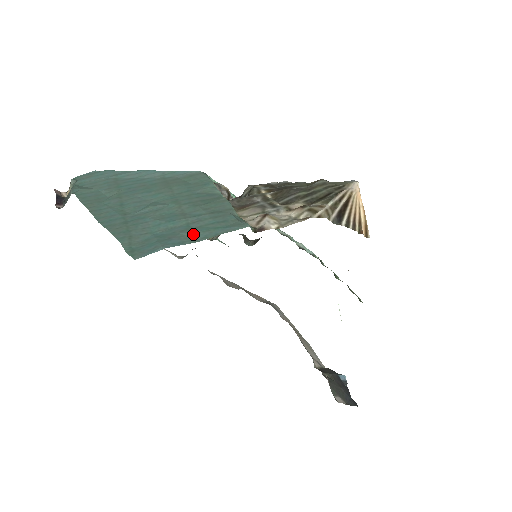
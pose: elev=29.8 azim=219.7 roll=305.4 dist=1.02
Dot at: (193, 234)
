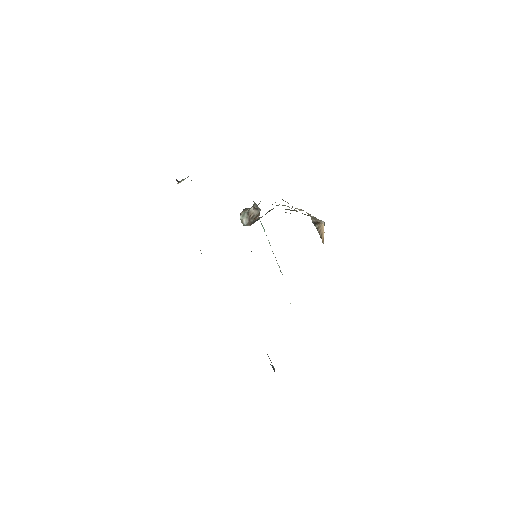
Dot at: occluded
